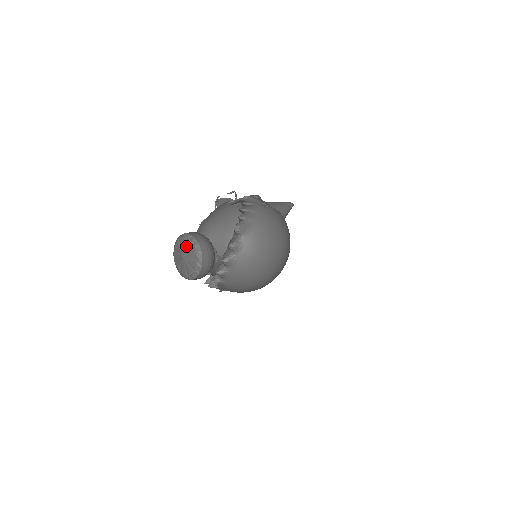
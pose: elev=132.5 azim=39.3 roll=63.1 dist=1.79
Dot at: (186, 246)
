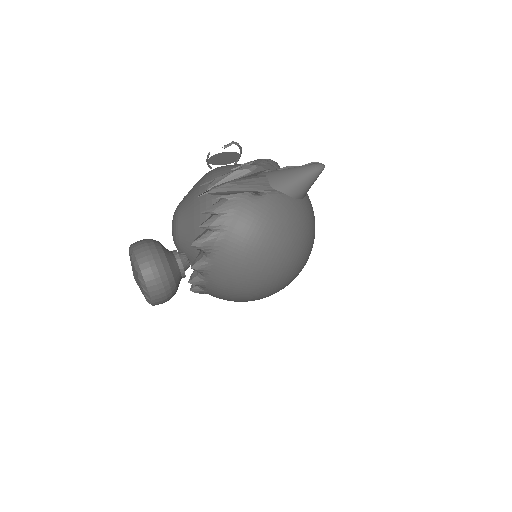
Dot at: (132, 267)
